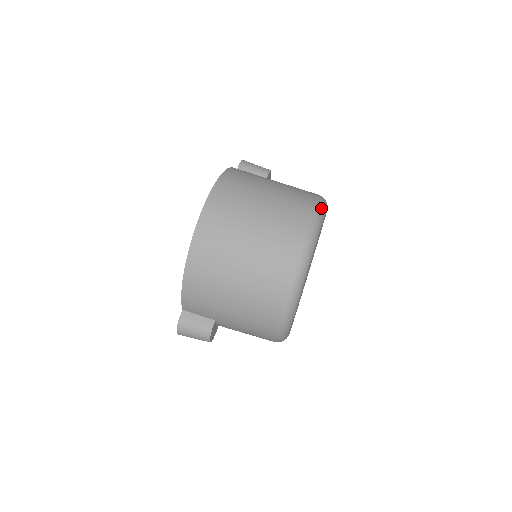
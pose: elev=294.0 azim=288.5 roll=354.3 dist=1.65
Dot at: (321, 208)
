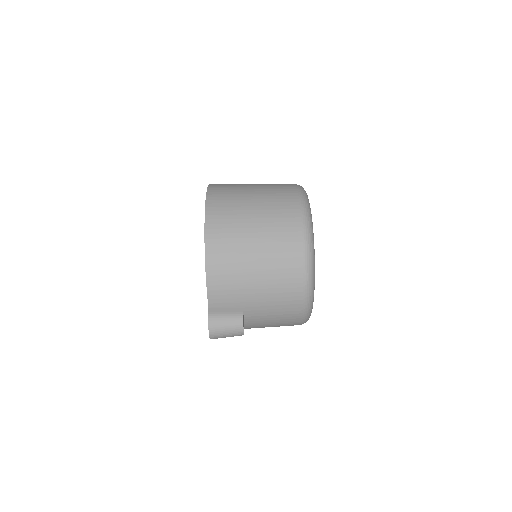
Dot at: (301, 186)
